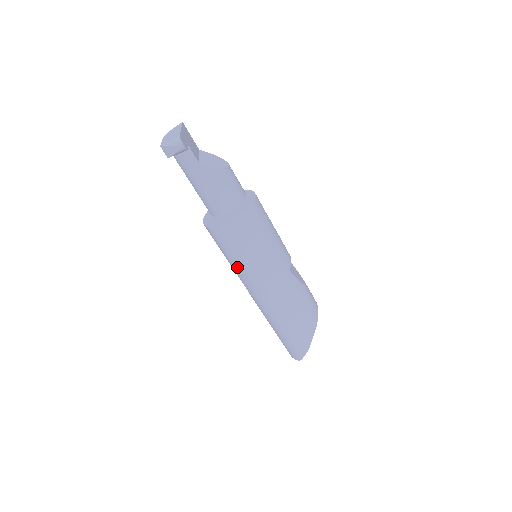
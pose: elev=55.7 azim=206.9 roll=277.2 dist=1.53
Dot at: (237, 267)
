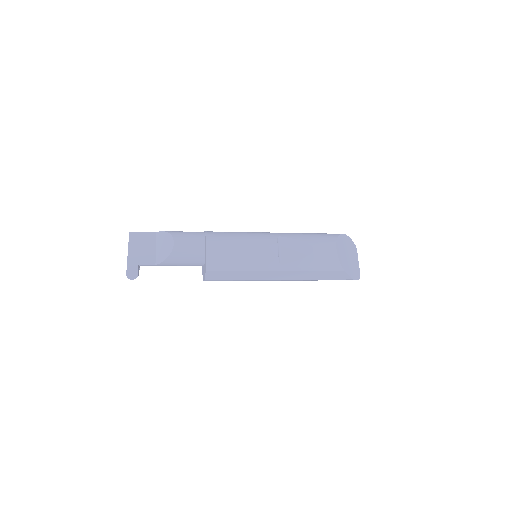
Dot at: occluded
